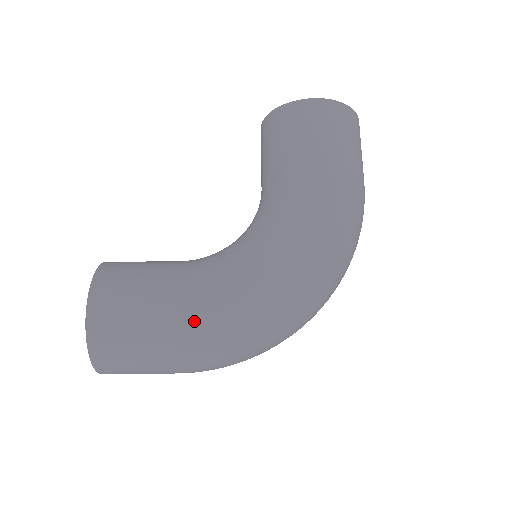
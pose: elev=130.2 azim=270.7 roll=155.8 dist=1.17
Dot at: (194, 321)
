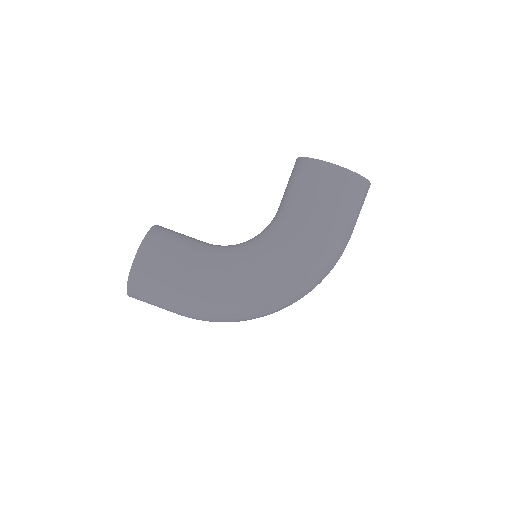
Dot at: (197, 296)
